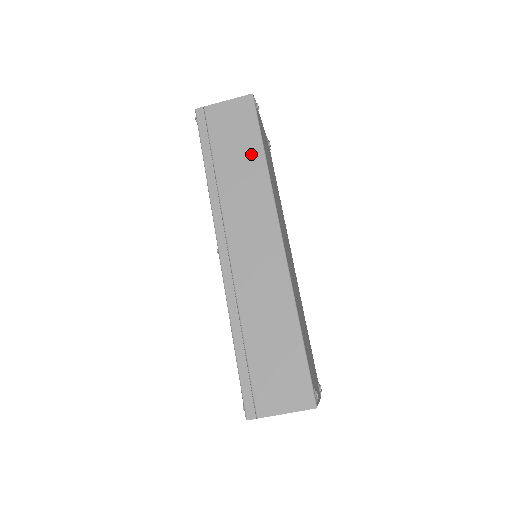
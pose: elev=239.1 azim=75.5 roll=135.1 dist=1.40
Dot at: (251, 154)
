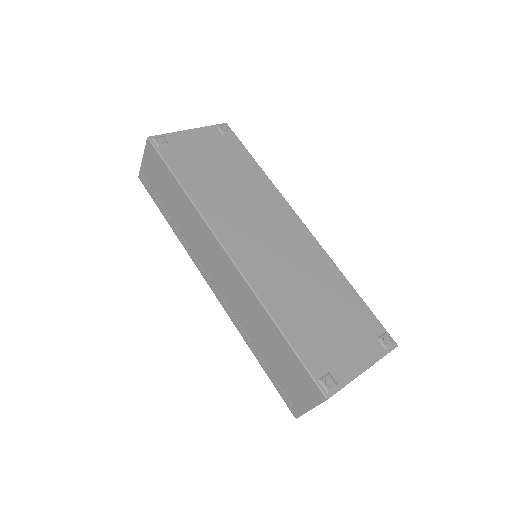
Dot at: (176, 193)
